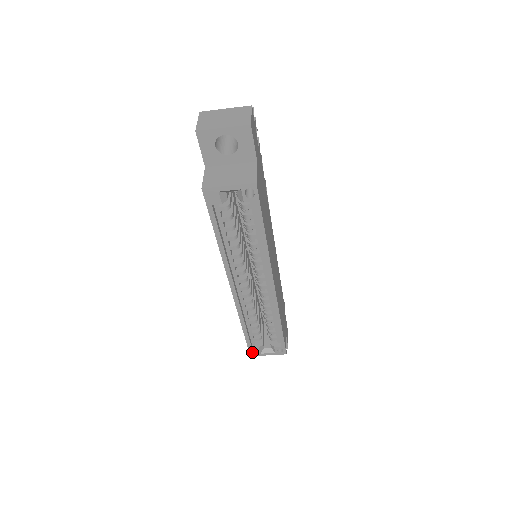
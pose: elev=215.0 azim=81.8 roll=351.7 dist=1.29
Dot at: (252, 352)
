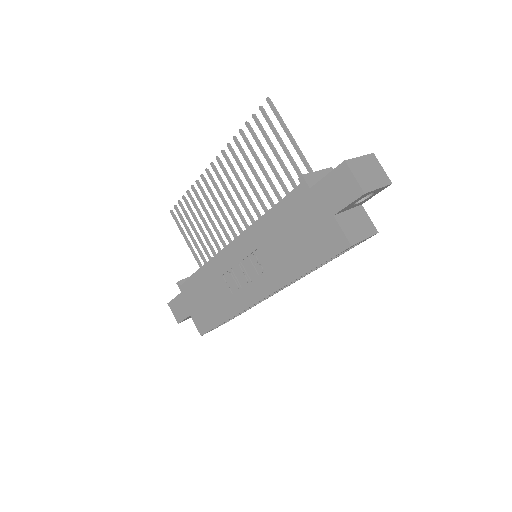
Dot at: occluded
